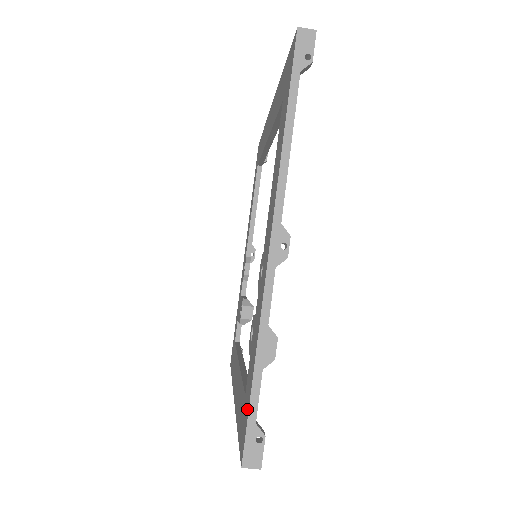
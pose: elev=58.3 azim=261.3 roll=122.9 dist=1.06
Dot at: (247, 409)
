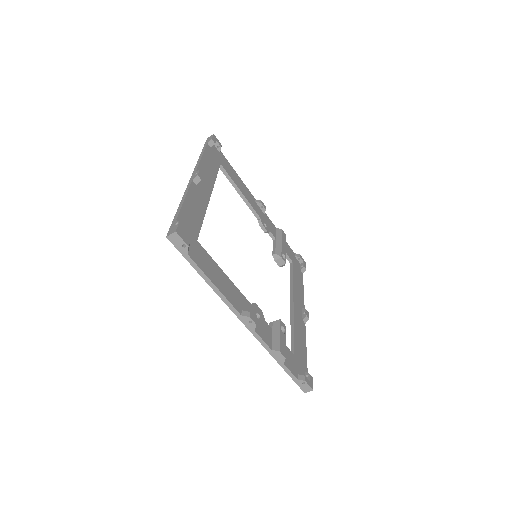
Dot at: occluded
